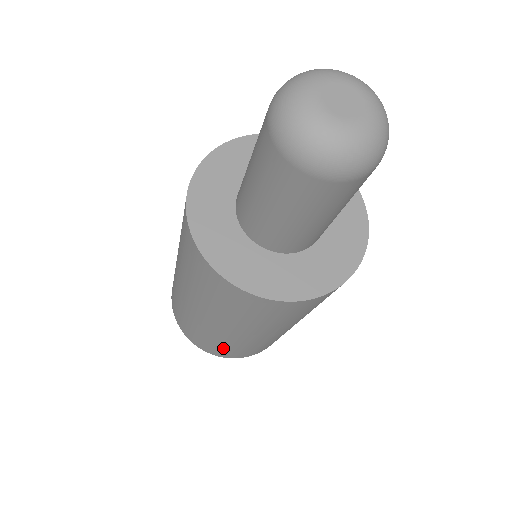
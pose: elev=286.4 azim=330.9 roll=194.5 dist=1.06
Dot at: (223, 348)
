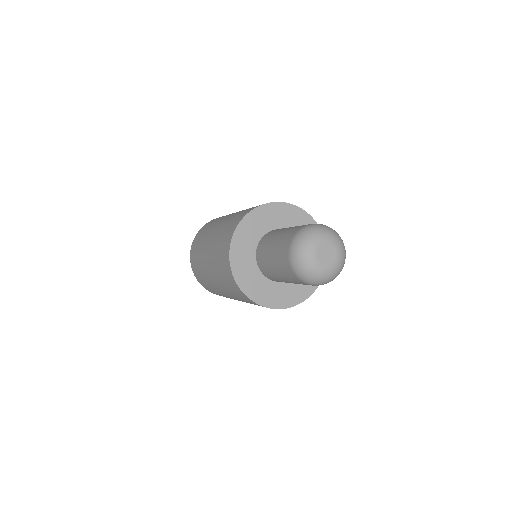
Dot at: (209, 287)
